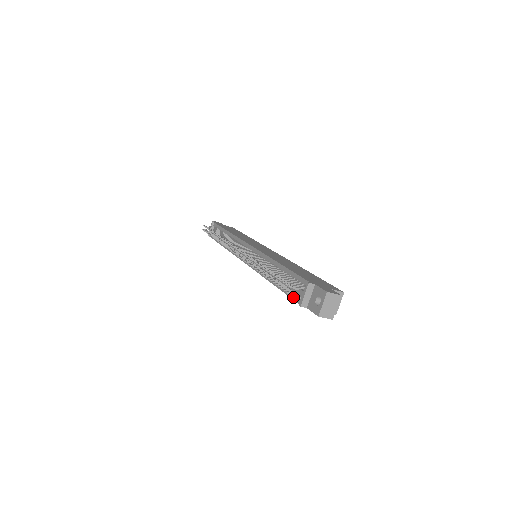
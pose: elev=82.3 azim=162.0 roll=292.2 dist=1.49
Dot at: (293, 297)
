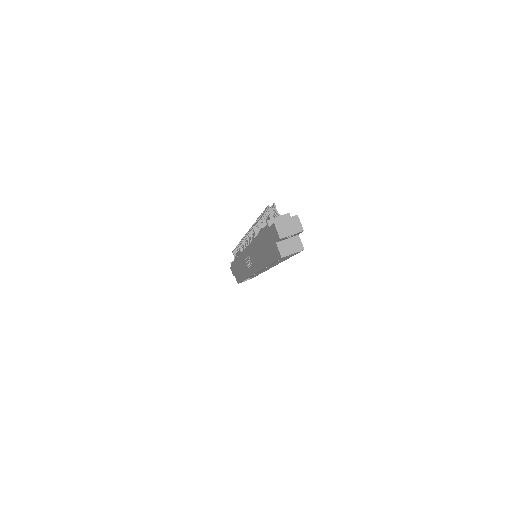
Dot at: occluded
